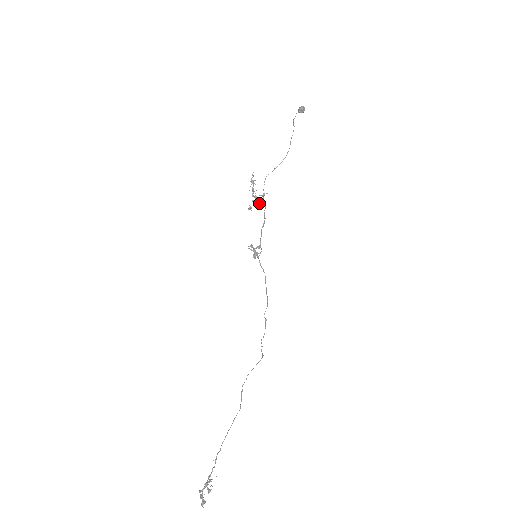
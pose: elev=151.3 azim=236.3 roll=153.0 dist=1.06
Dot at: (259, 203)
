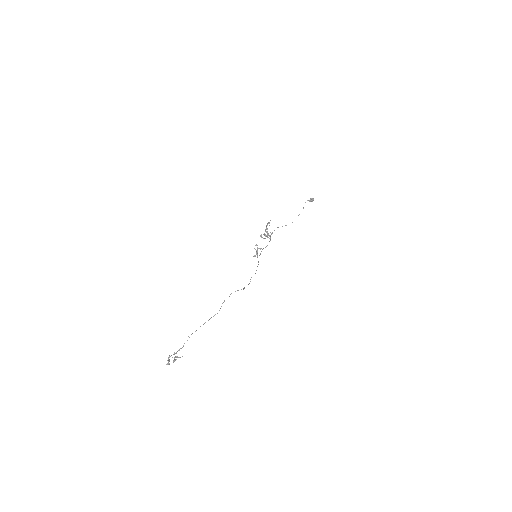
Dot at: (267, 237)
